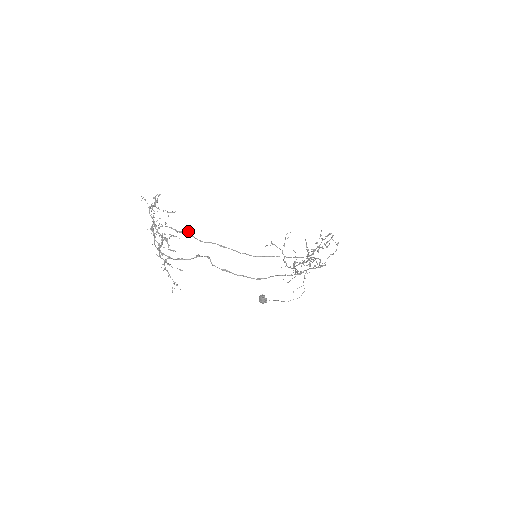
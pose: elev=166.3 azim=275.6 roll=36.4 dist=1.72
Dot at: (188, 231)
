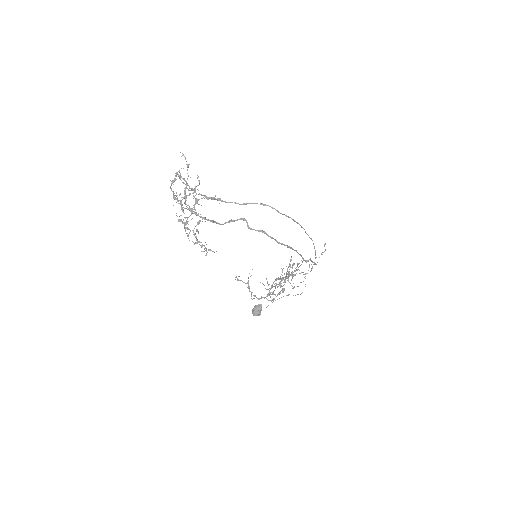
Dot at: (218, 199)
